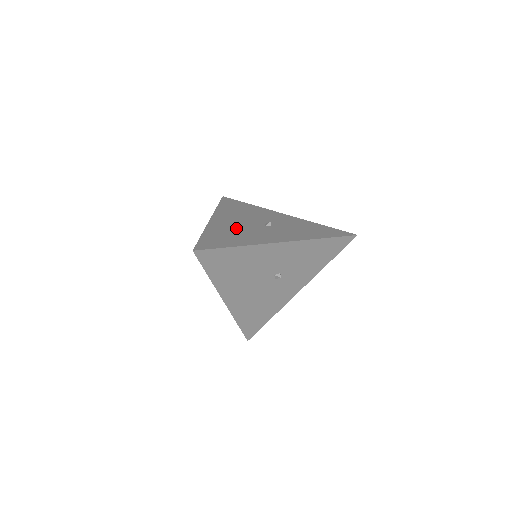
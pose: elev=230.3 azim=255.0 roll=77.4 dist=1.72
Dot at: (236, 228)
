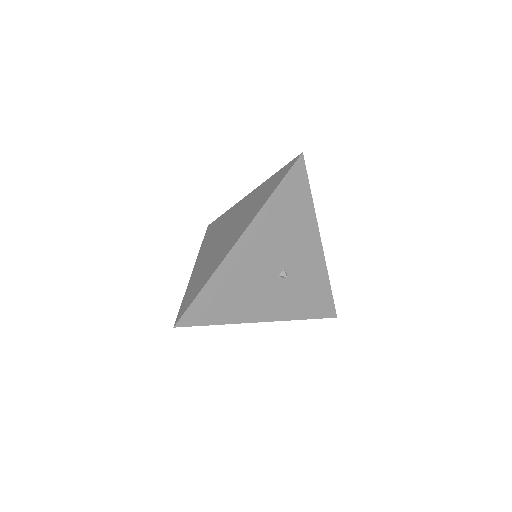
Dot at: occluded
